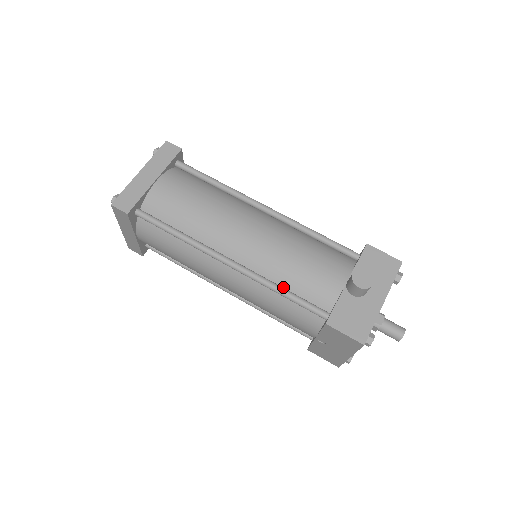
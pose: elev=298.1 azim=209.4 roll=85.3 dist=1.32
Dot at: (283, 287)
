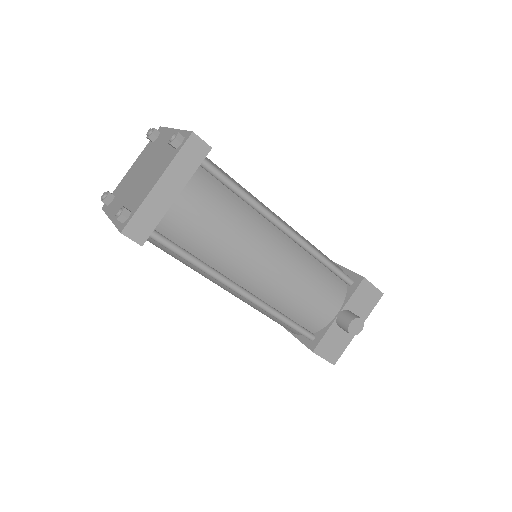
Dot at: (284, 313)
